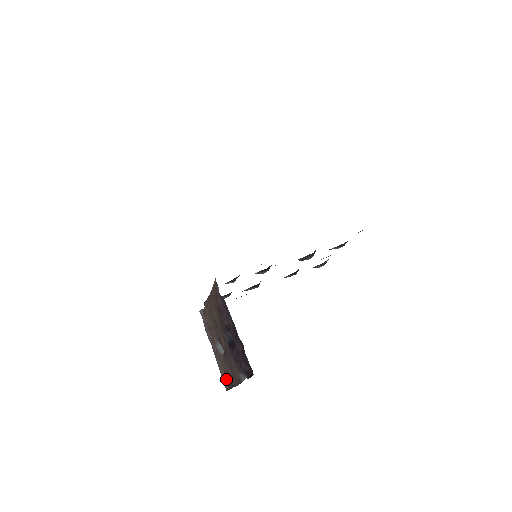
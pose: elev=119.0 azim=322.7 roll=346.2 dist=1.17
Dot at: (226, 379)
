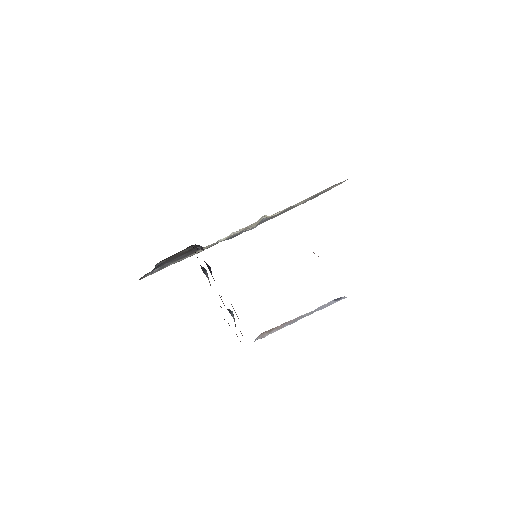
Dot at: occluded
